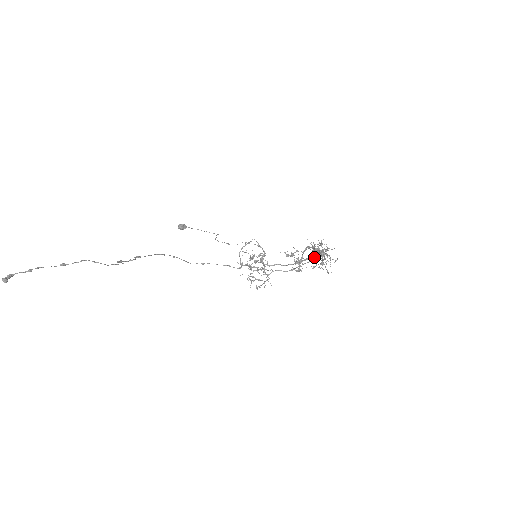
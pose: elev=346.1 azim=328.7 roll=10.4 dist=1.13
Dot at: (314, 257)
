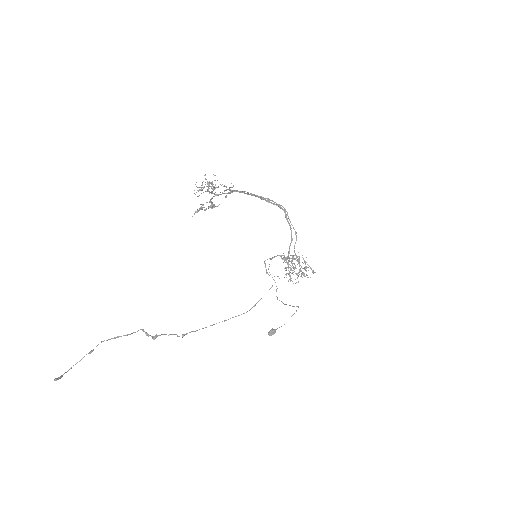
Dot at: occluded
